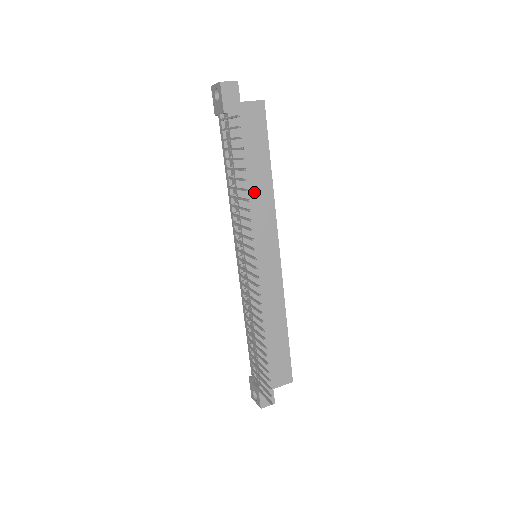
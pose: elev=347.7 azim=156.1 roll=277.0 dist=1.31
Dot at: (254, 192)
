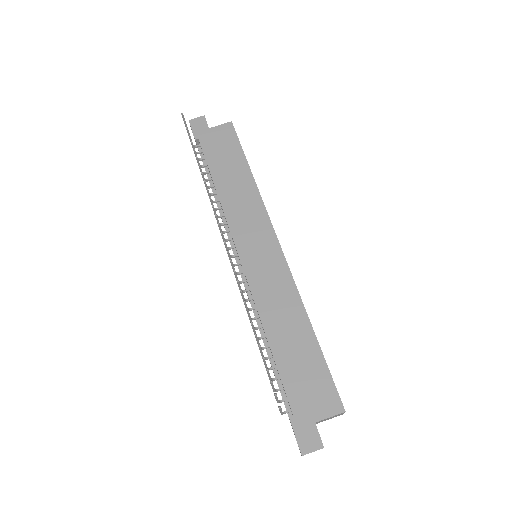
Dot at: (236, 192)
